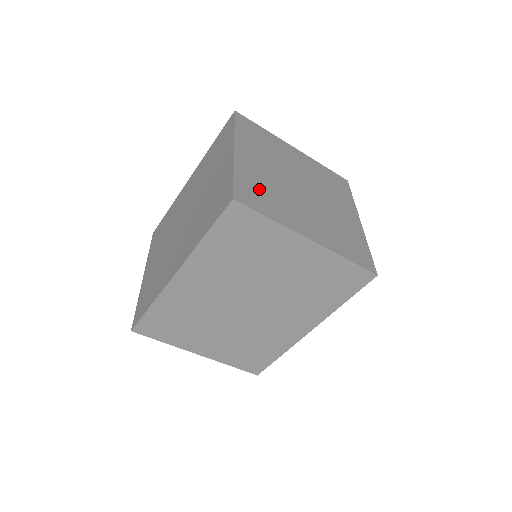
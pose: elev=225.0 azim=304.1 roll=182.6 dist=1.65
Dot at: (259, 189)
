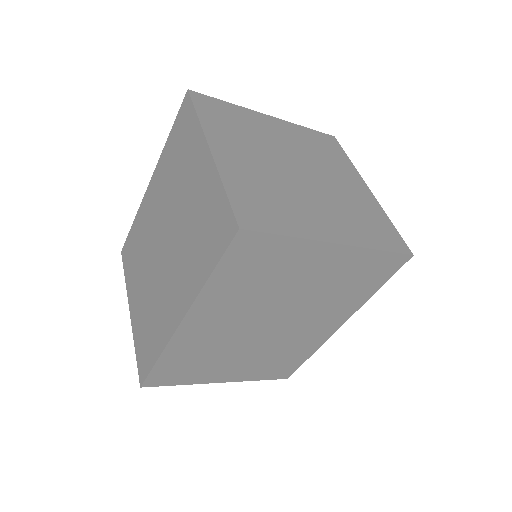
Dot at: (259, 197)
